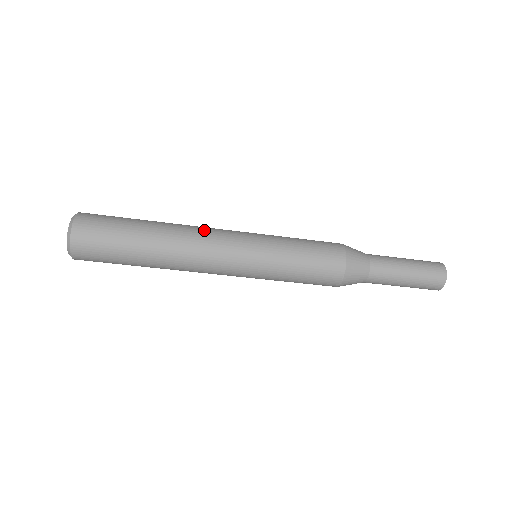
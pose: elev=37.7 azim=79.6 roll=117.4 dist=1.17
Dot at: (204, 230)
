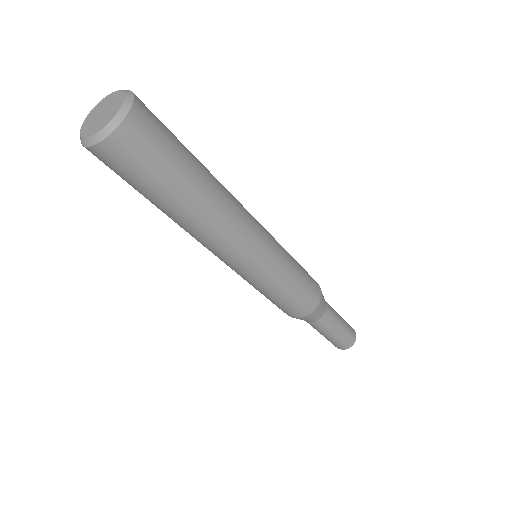
Dot at: occluded
